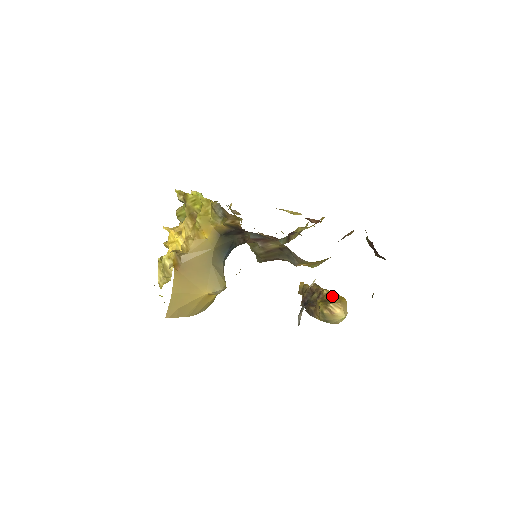
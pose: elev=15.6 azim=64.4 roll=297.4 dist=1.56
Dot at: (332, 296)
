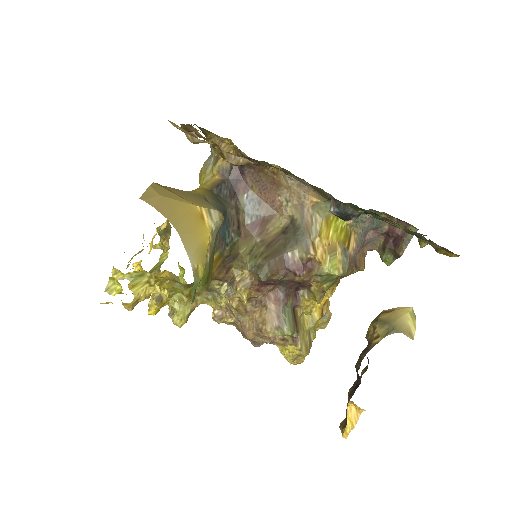
Dot at: occluded
